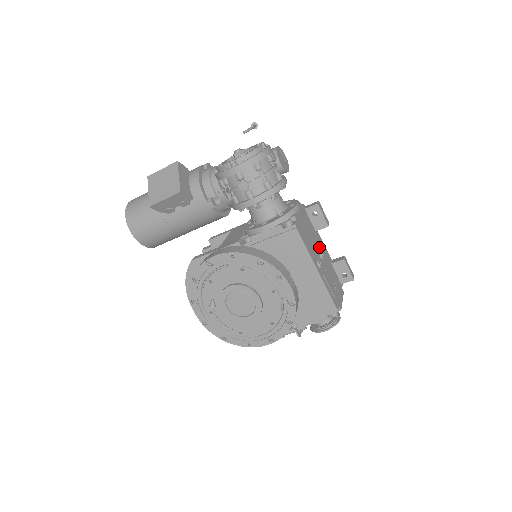
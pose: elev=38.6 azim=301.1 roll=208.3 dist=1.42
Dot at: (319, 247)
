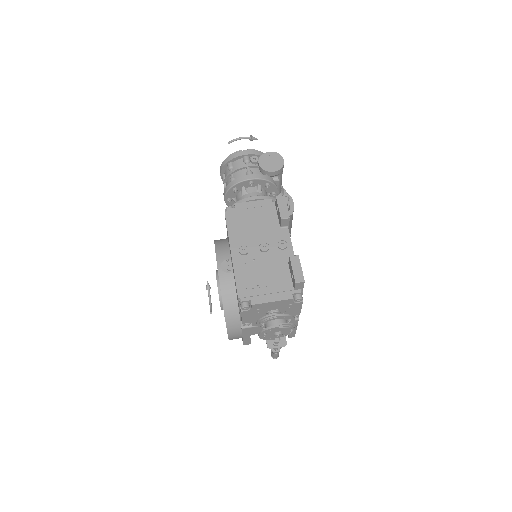
Dot at: (270, 241)
